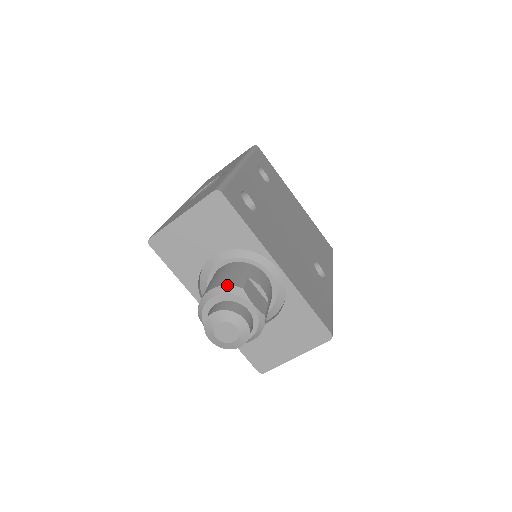
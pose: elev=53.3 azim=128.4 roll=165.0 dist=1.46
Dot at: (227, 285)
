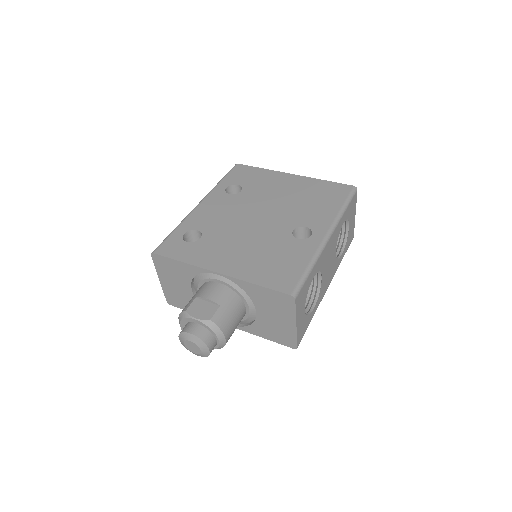
Dot at: (179, 314)
